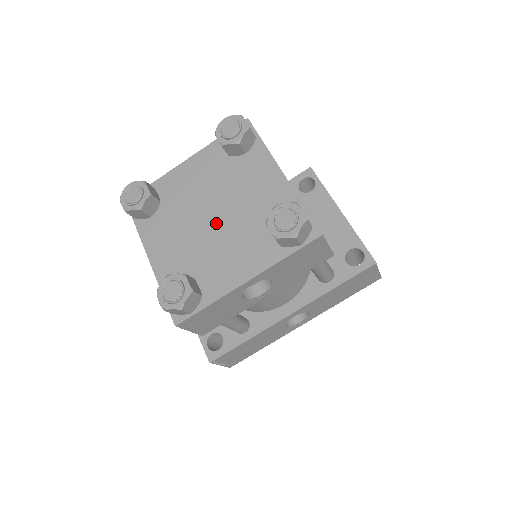
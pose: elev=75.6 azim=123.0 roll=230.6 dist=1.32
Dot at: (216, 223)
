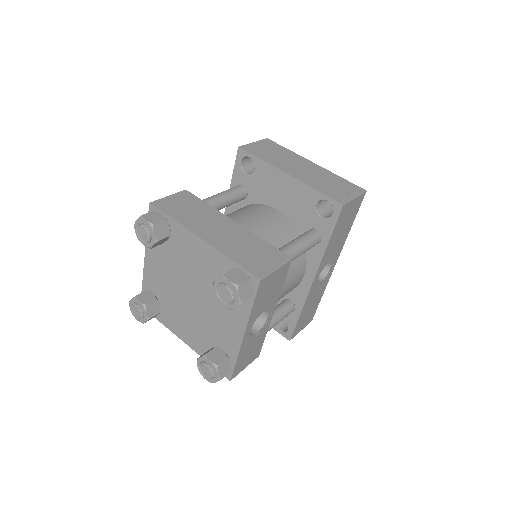
Dot at: (196, 300)
